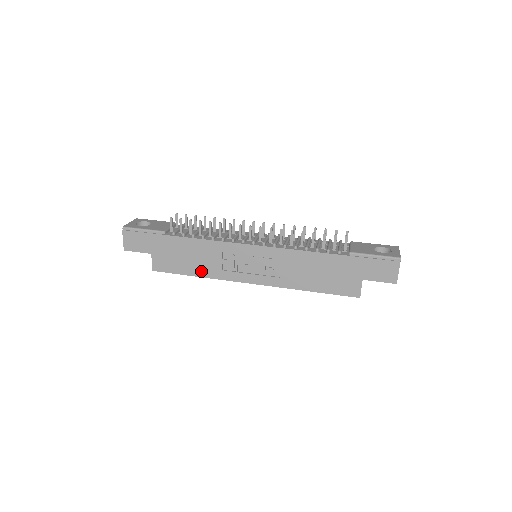
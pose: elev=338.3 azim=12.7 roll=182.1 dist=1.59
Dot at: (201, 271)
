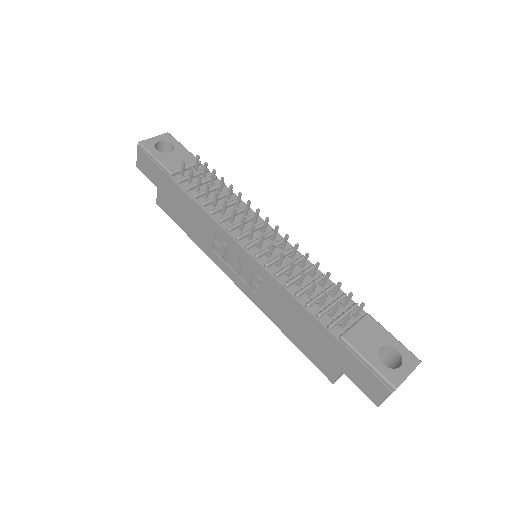
Dot at: (195, 236)
